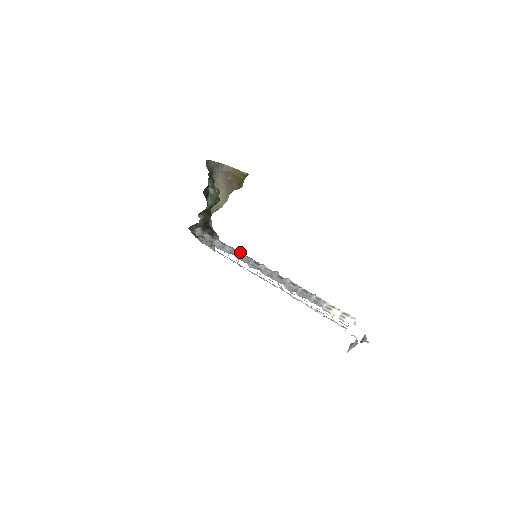
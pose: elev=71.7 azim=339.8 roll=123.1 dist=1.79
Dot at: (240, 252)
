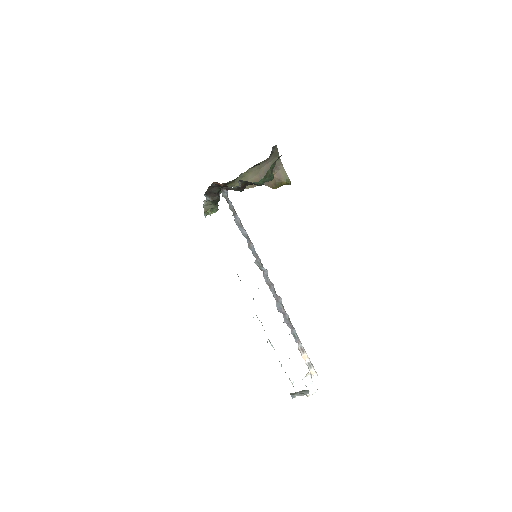
Dot at: (252, 243)
